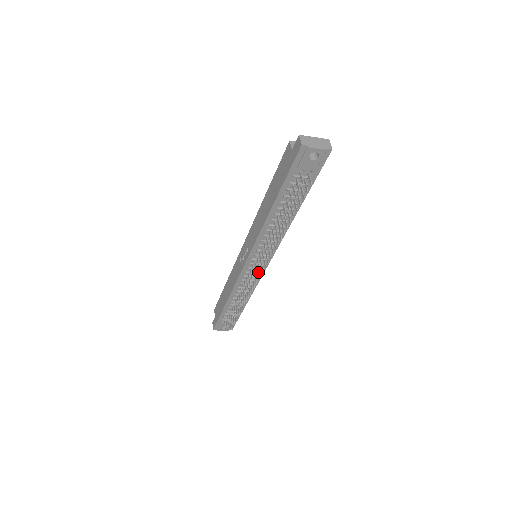
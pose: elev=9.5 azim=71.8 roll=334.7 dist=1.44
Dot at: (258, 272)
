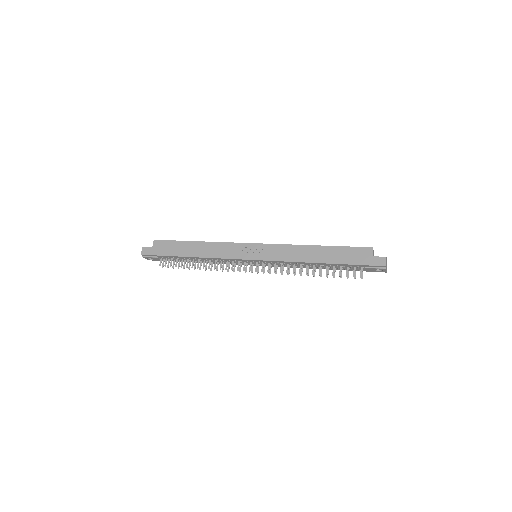
Dot at: occluded
